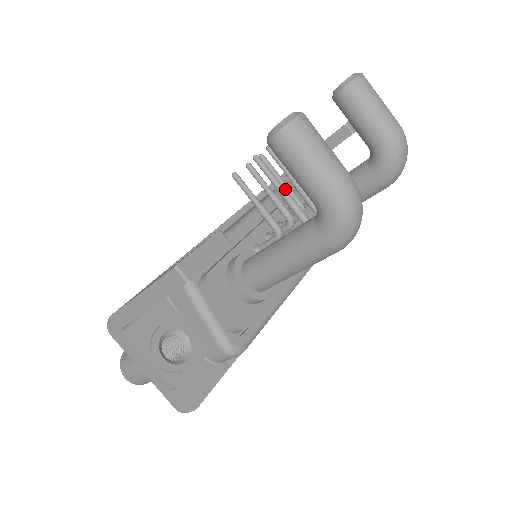
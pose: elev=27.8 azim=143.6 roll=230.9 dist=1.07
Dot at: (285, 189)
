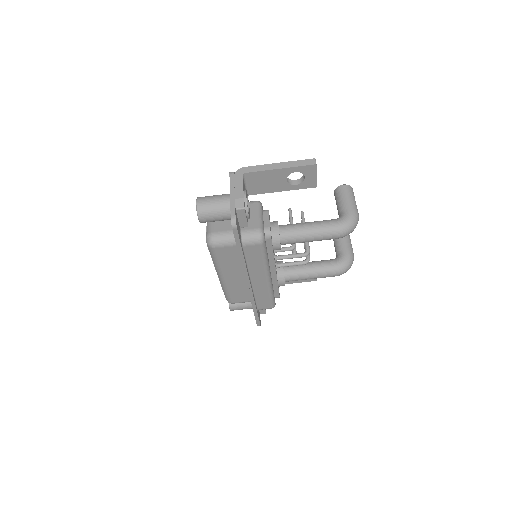
Dot at: occluded
